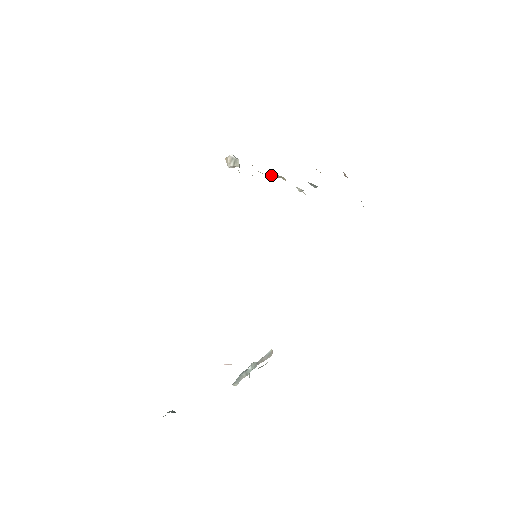
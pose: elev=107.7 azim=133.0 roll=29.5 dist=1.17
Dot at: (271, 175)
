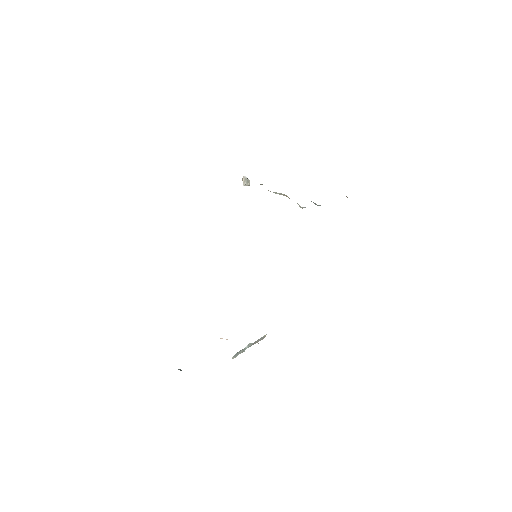
Dot at: (276, 193)
